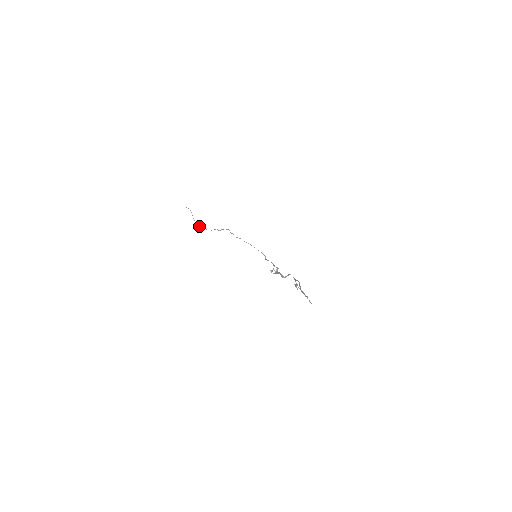
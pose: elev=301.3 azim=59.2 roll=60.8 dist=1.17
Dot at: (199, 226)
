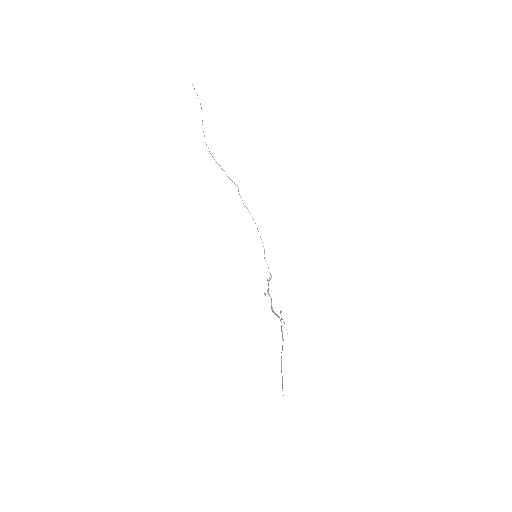
Dot at: occluded
